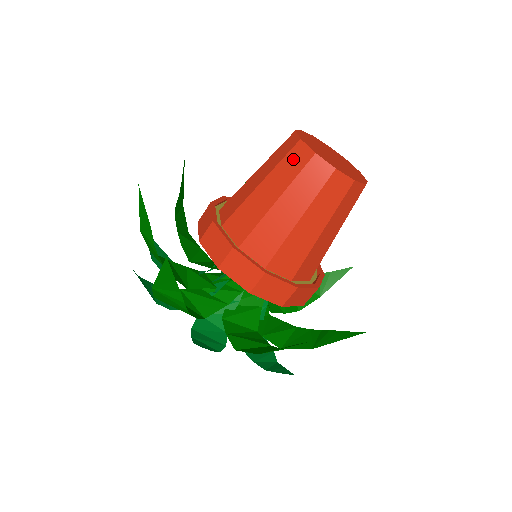
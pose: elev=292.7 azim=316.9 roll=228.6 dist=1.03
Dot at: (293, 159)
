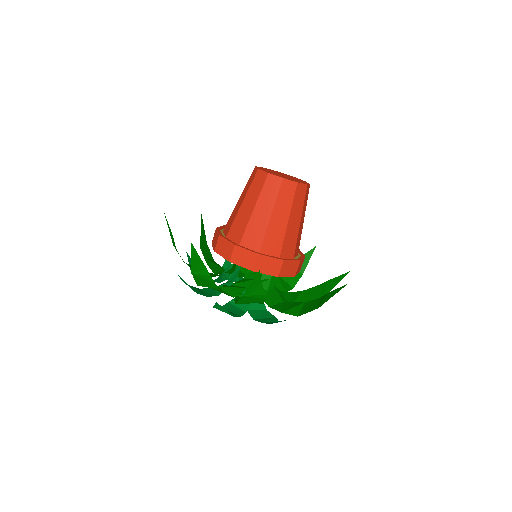
Dot at: occluded
